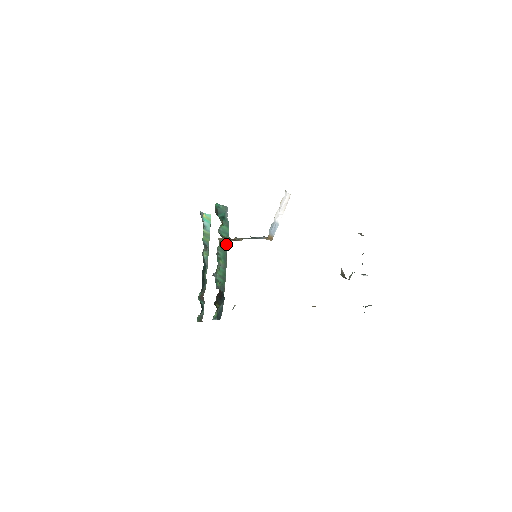
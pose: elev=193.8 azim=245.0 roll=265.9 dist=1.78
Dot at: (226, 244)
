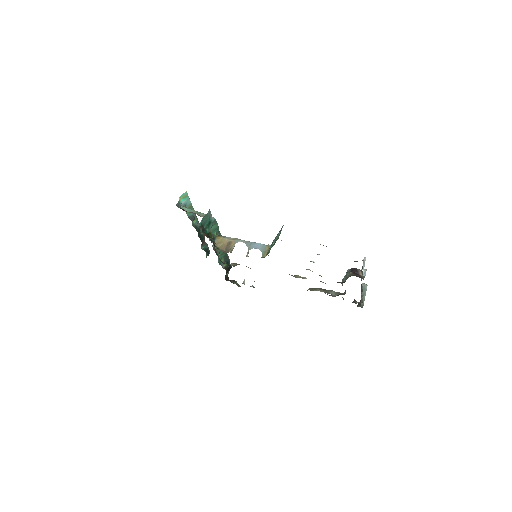
Dot at: (219, 234)
